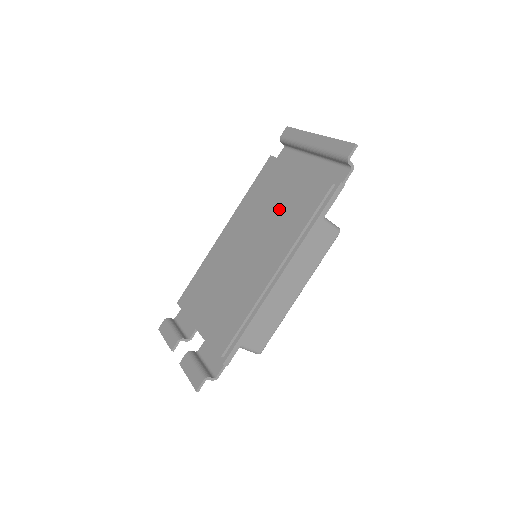
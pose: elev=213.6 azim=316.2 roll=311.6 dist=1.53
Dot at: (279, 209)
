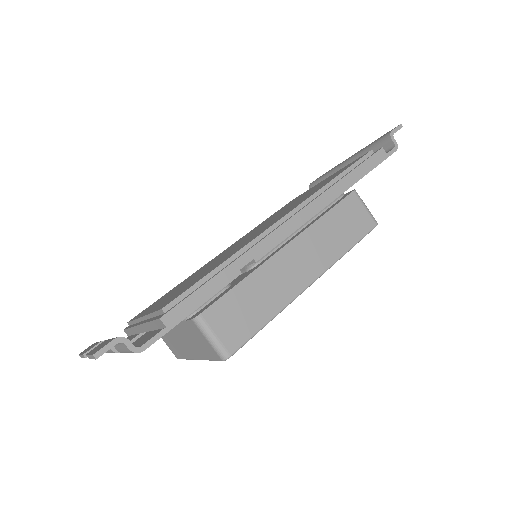
Dot at: (298, 200)
